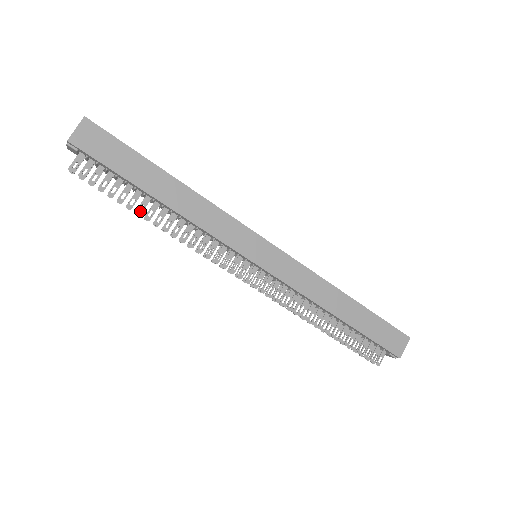
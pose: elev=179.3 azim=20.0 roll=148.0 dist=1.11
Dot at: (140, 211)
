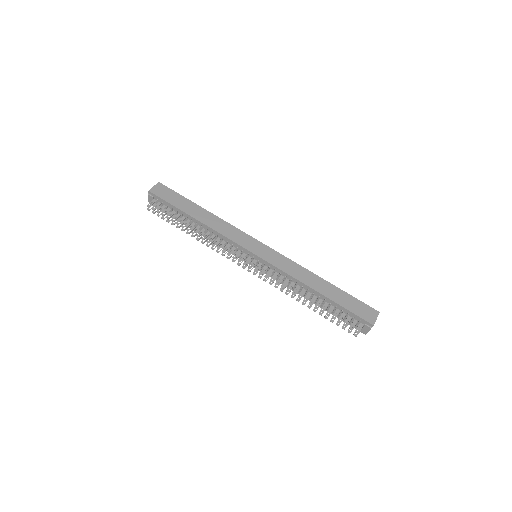
Dot at: (184, 226)
